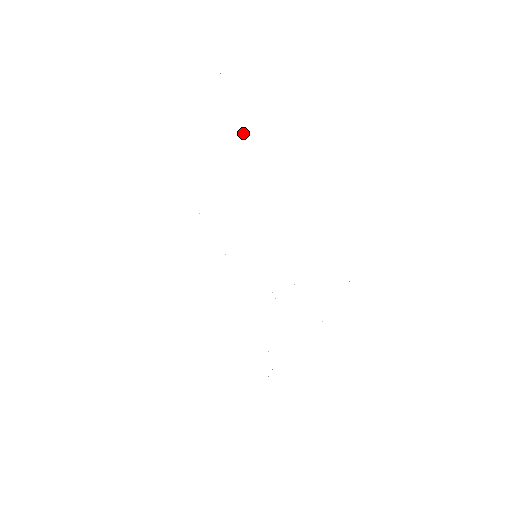
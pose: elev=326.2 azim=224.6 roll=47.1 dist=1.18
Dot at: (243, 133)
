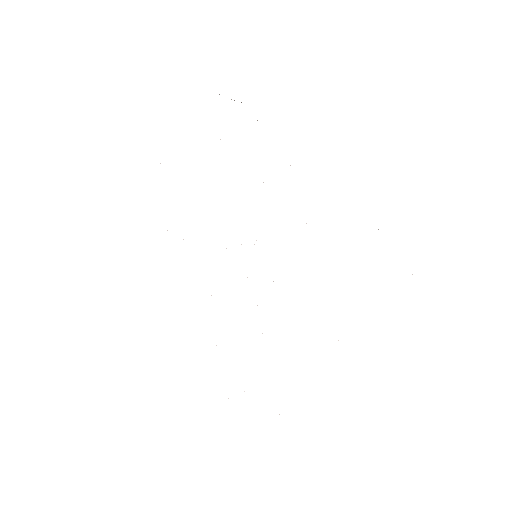
Dot at: occluded
